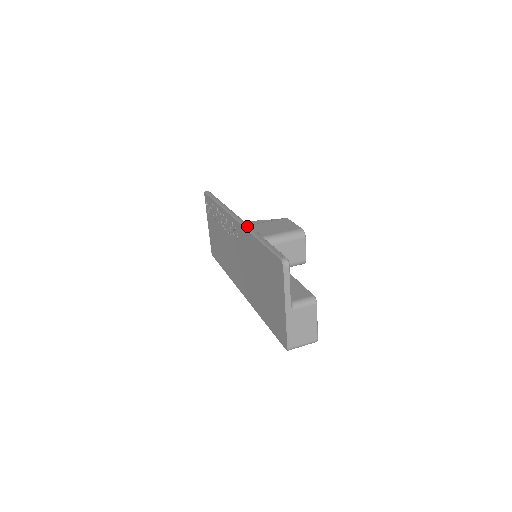
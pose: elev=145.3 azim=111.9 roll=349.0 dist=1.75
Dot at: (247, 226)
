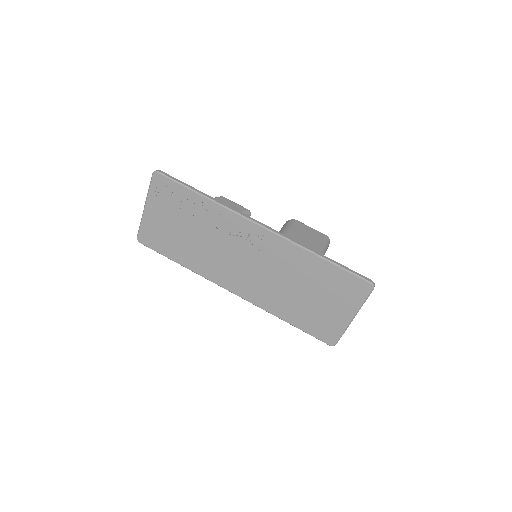
Dot at: (291, 239)
